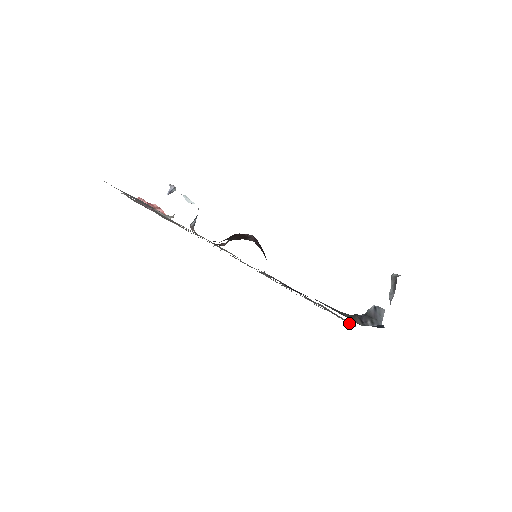
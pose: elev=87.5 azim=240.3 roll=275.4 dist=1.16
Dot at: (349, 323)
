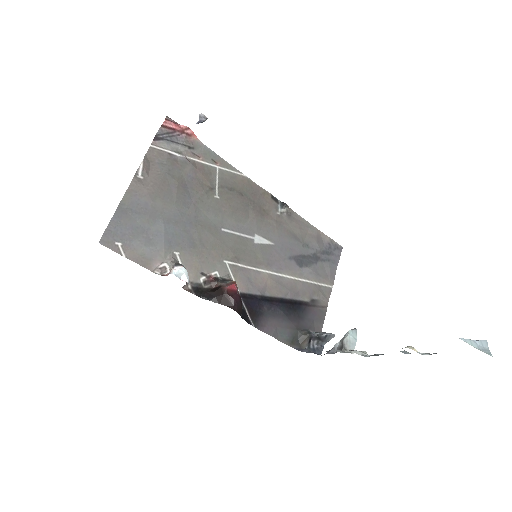
Dot at: (322, 299)
